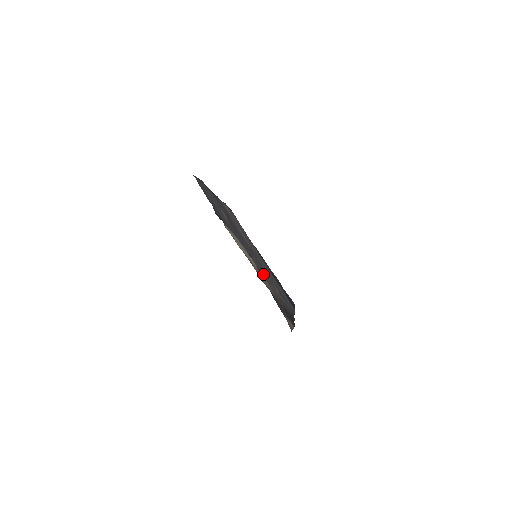
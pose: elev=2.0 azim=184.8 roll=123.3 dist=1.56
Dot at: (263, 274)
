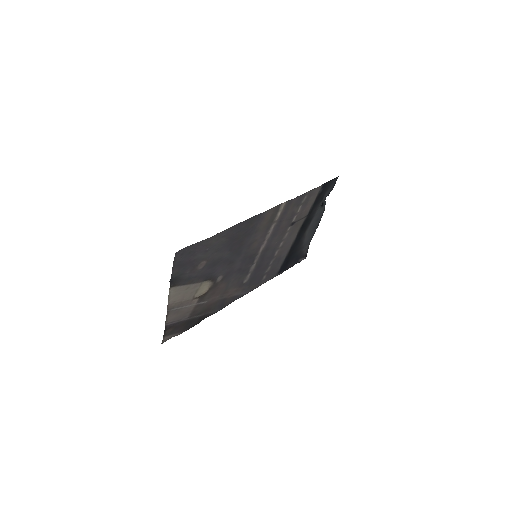
Dot at: (216, 289)
